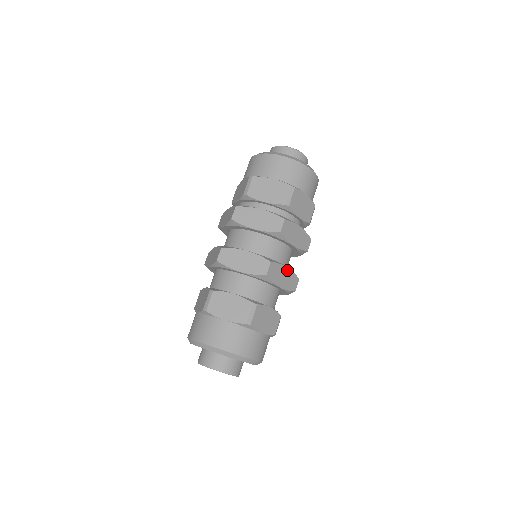
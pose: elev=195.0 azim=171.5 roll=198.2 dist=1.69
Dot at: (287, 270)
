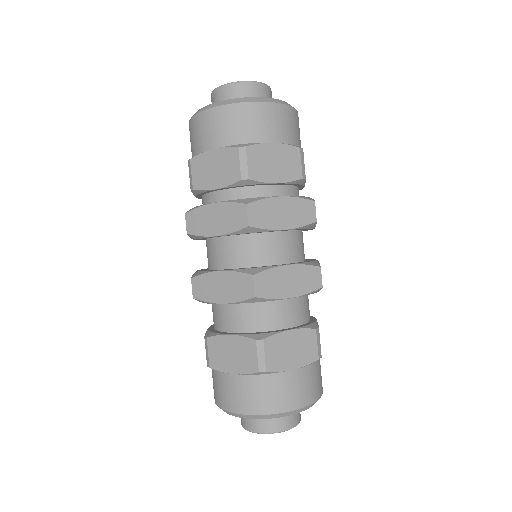
Dot at: (291, 268)
